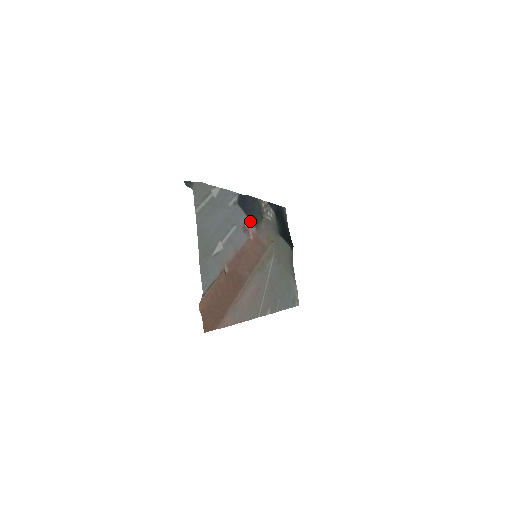
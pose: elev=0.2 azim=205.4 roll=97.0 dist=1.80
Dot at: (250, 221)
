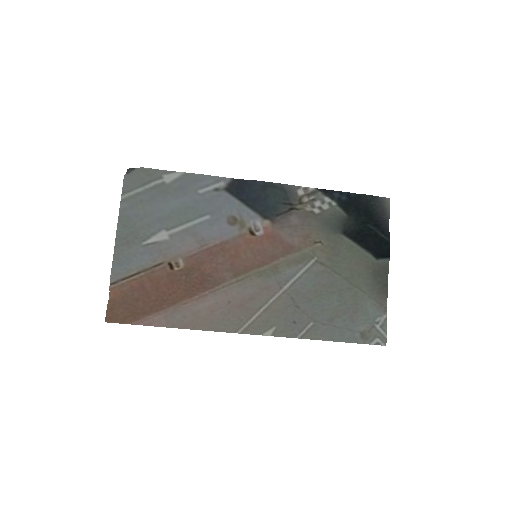
Dot at: (253, 212)
